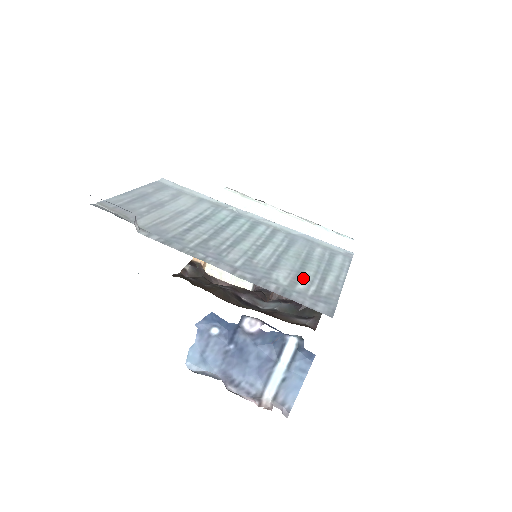
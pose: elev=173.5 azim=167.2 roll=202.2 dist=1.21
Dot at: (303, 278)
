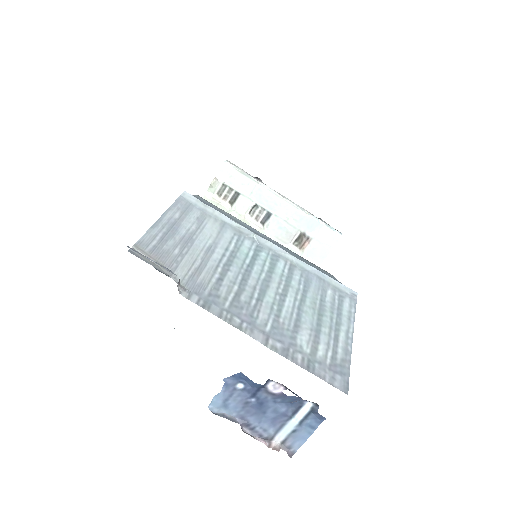
Dot at: (321, 340)
